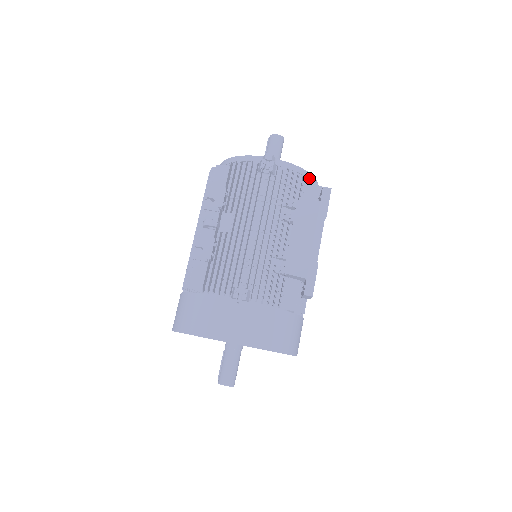
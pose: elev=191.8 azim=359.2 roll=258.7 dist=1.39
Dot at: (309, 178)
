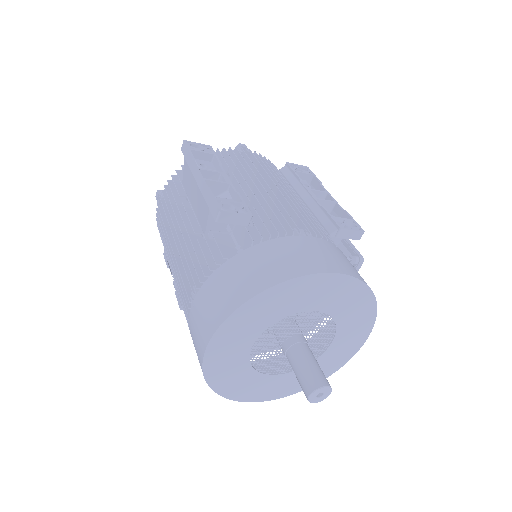
Dot at: occluded
